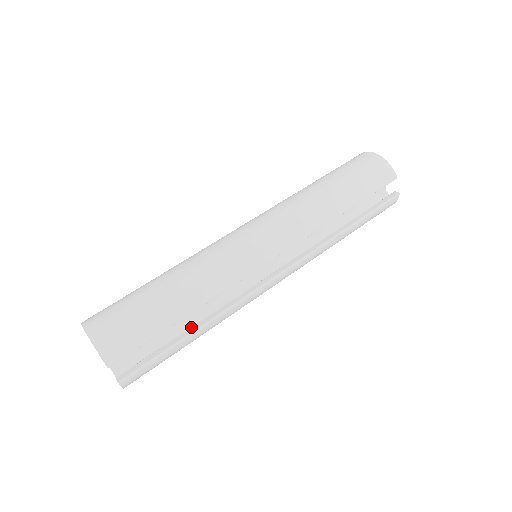
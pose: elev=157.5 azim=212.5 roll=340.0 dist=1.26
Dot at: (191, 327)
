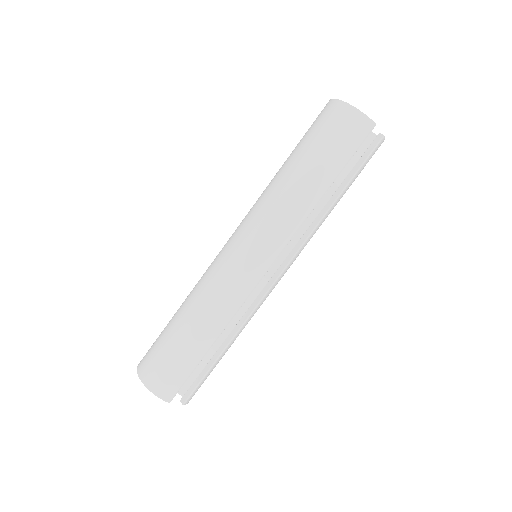
Dot at: (221, 345)
